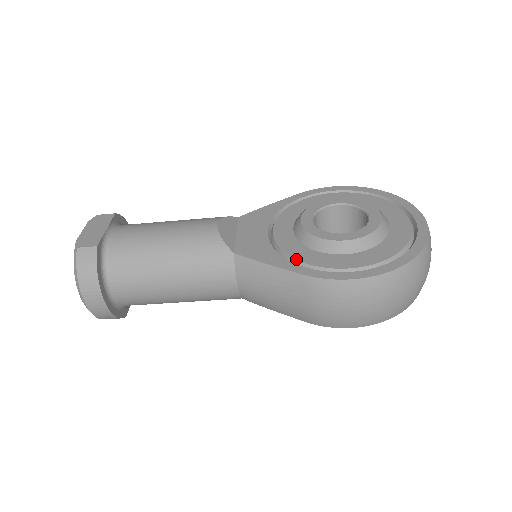
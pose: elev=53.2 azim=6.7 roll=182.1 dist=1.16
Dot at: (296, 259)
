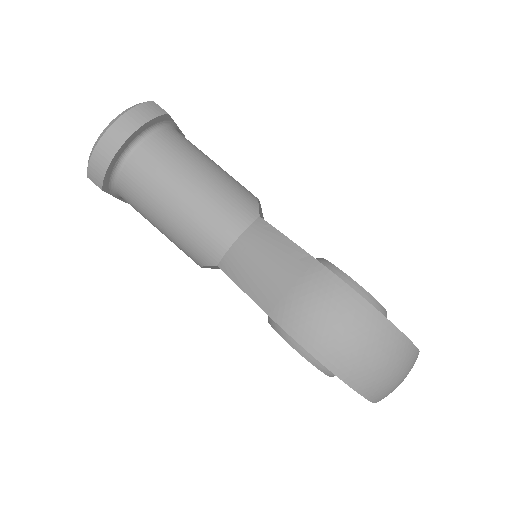
Dot at: occluded
